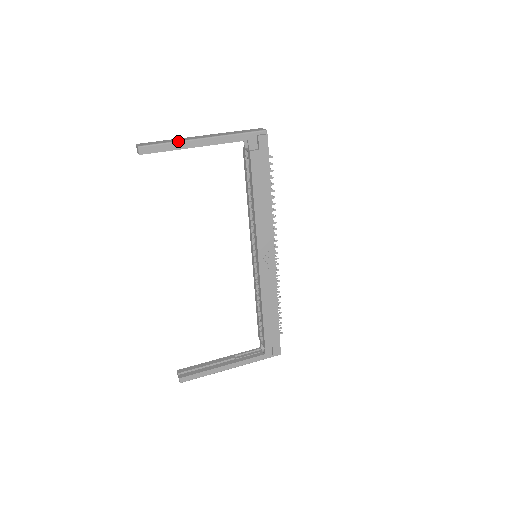
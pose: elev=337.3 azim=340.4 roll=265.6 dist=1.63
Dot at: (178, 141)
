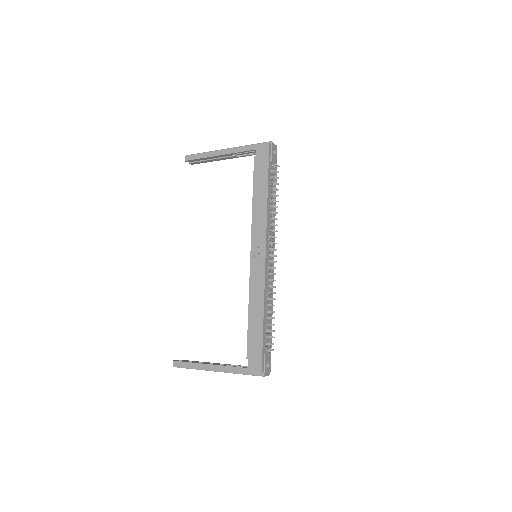
Dot at: (209, 151)
